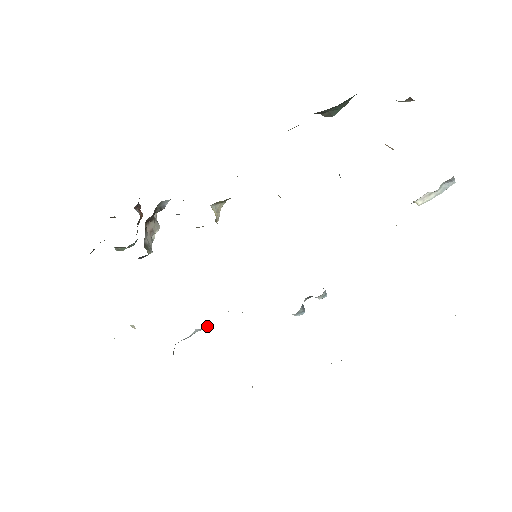
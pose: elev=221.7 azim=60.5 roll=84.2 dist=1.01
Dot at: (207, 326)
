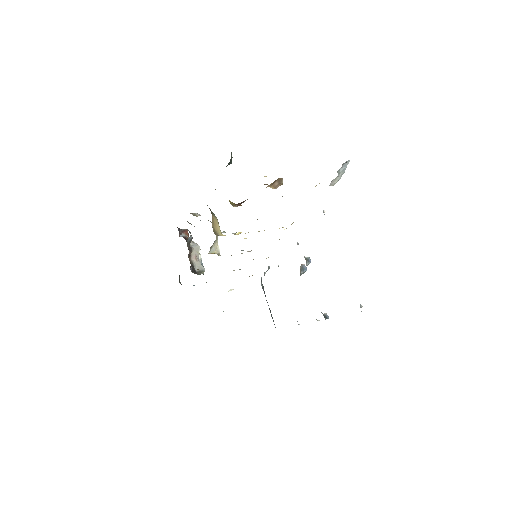
Dot at: (269, 268)
